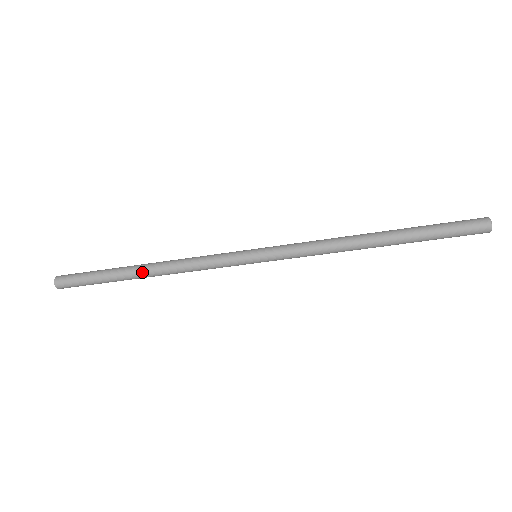
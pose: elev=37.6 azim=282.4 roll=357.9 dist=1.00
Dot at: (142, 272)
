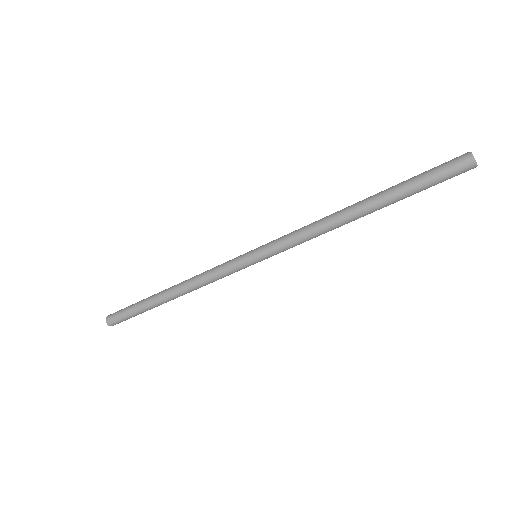
Dot at: (166, 293)
